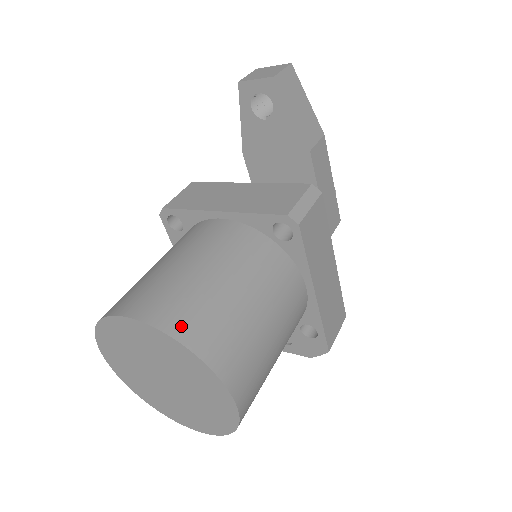
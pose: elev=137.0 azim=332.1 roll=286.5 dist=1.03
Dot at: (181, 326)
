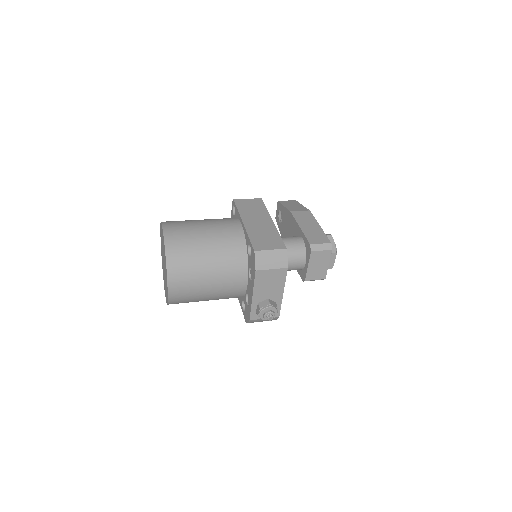
Dot at: occluded
